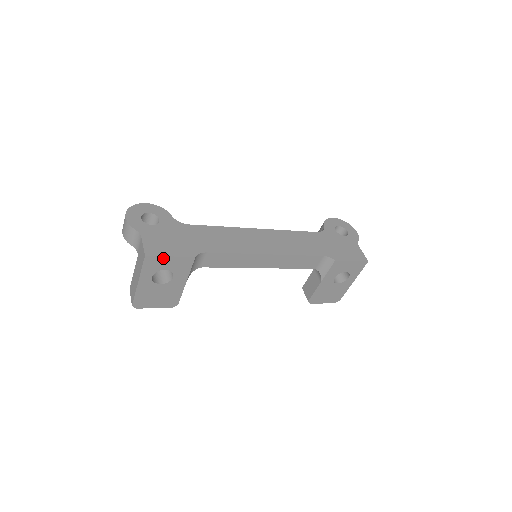
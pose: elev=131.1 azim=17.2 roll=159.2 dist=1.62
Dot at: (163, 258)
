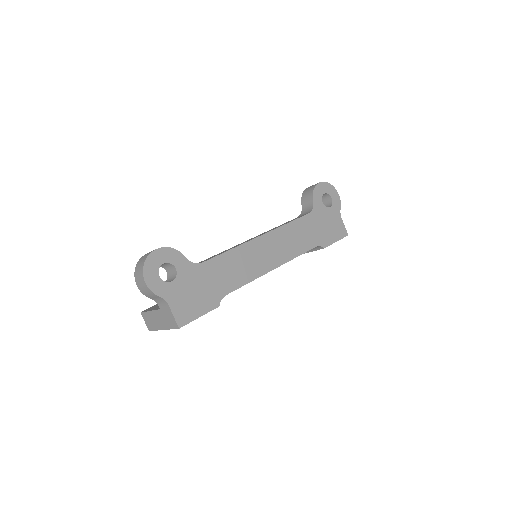
Dot at: (193, 320)
